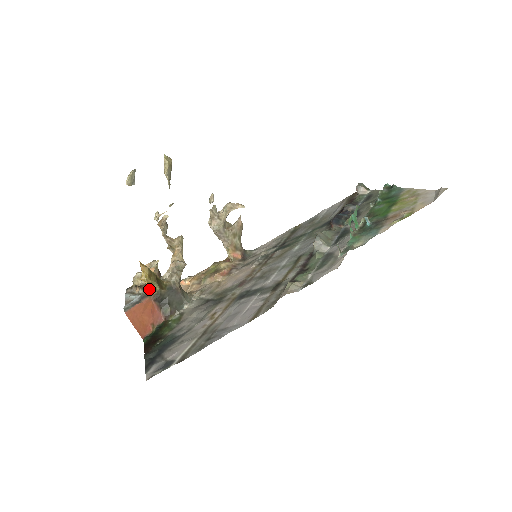
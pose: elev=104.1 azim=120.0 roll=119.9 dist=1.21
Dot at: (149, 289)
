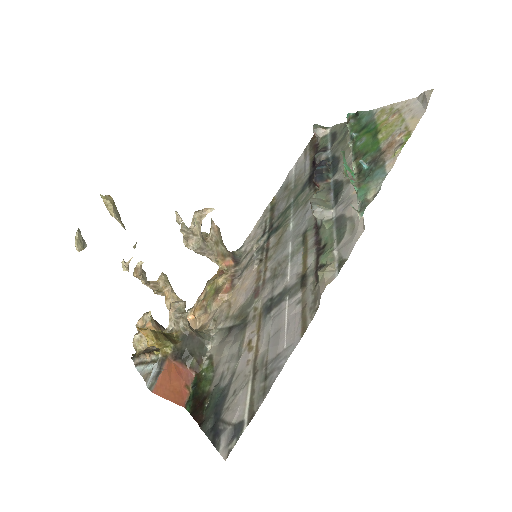
Dot at: (162, 351)
